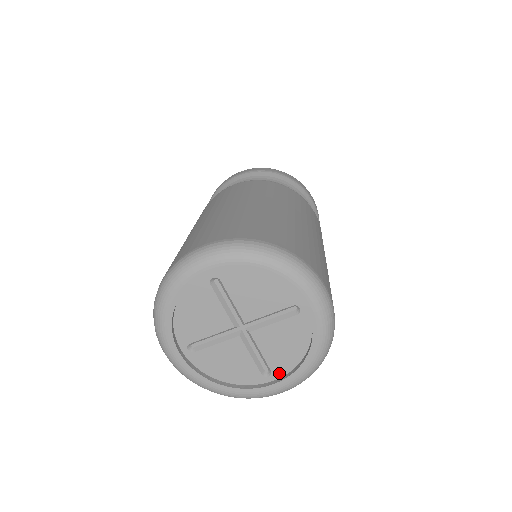
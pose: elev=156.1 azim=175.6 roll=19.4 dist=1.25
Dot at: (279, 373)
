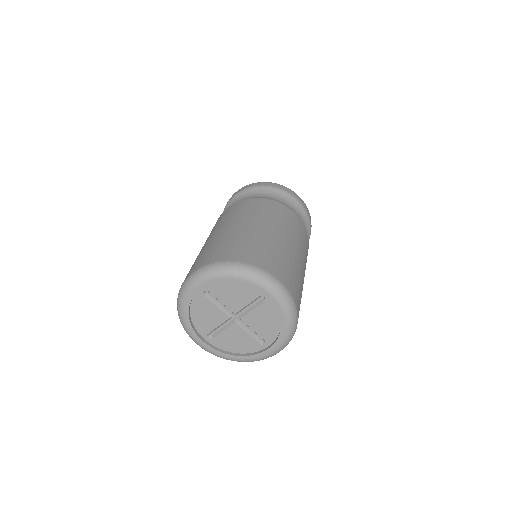
Dot at: (270, 340)
